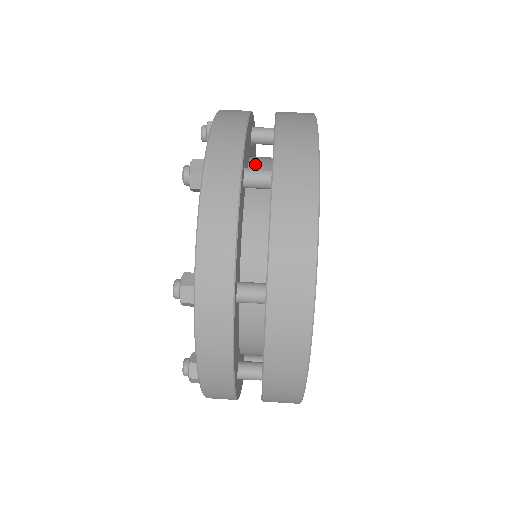
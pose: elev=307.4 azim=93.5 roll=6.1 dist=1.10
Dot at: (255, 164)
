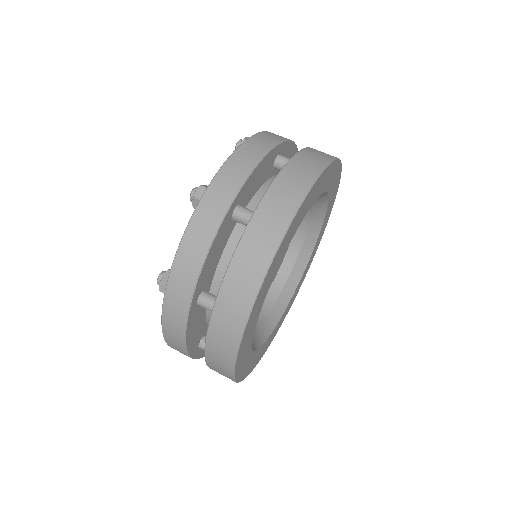
Dot at: occluded
